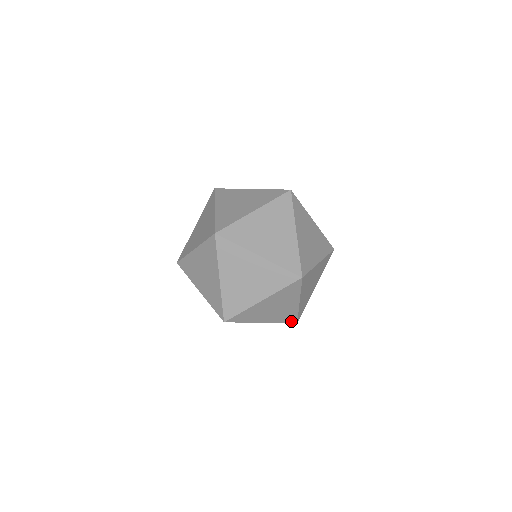
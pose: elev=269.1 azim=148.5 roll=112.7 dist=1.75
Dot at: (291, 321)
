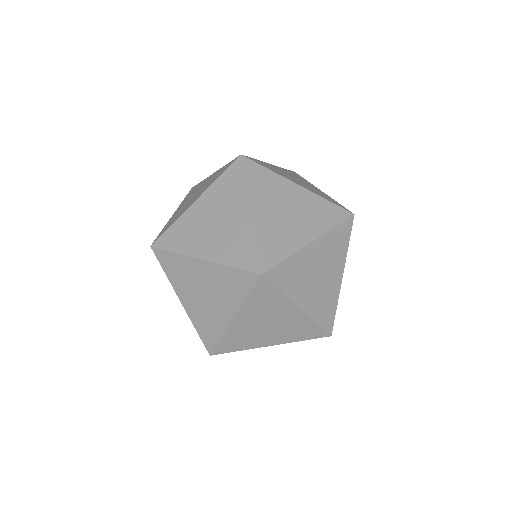
Dot at: occluded
